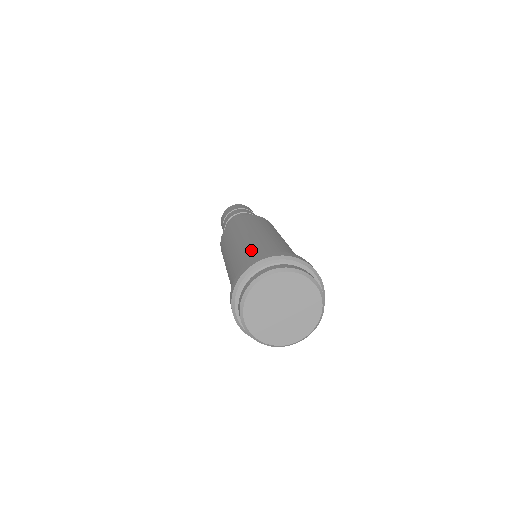
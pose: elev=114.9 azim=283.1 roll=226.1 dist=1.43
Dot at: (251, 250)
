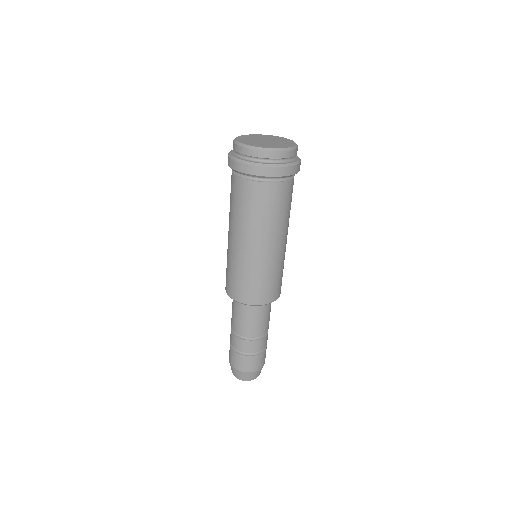
Dot at: occluded
